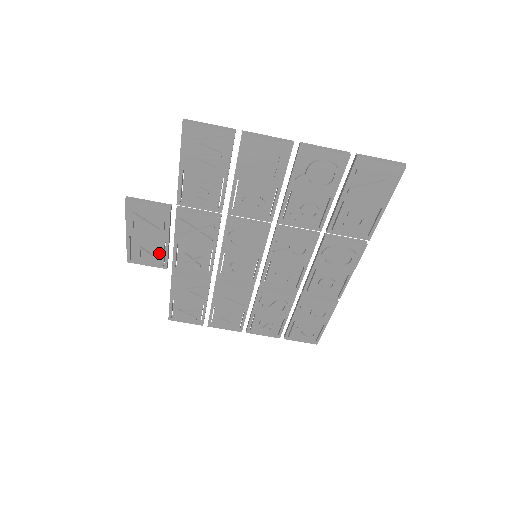
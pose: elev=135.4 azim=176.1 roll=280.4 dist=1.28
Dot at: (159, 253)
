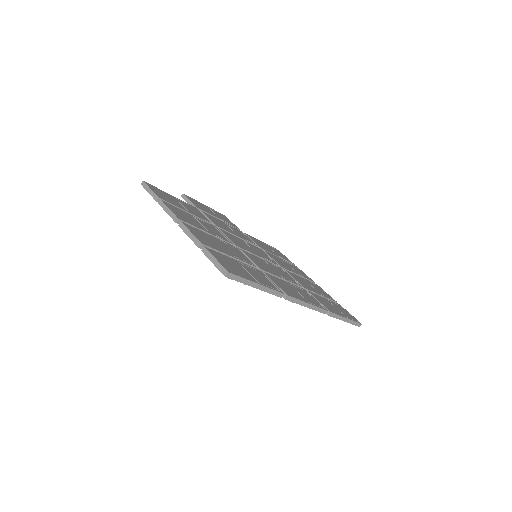
Dot at: occluded
